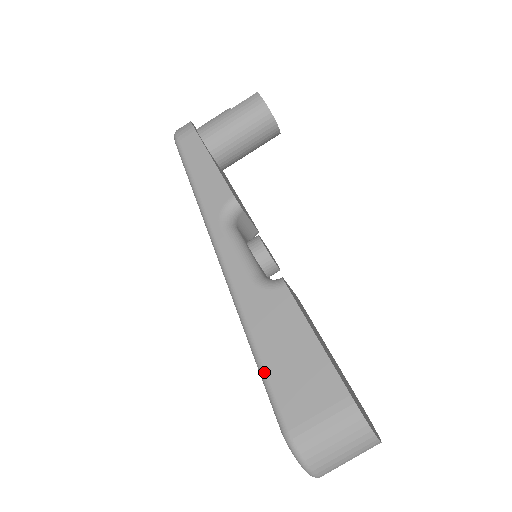
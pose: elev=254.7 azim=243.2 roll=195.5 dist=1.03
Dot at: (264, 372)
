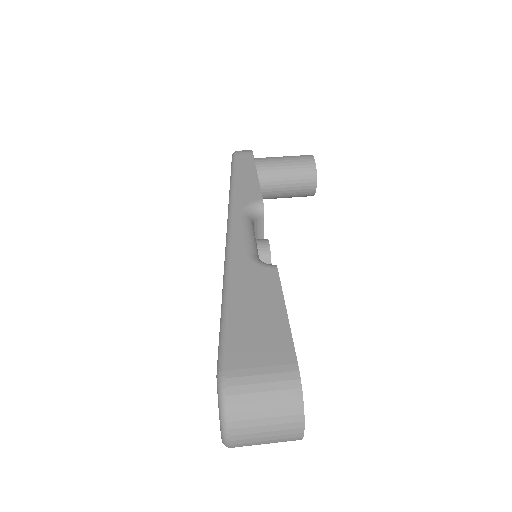
Dot at: (226, 319)
